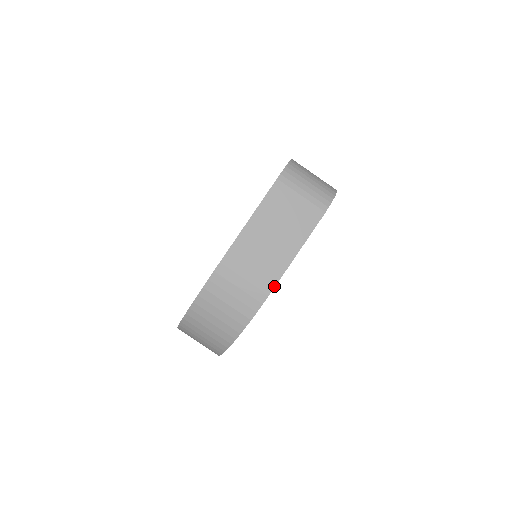
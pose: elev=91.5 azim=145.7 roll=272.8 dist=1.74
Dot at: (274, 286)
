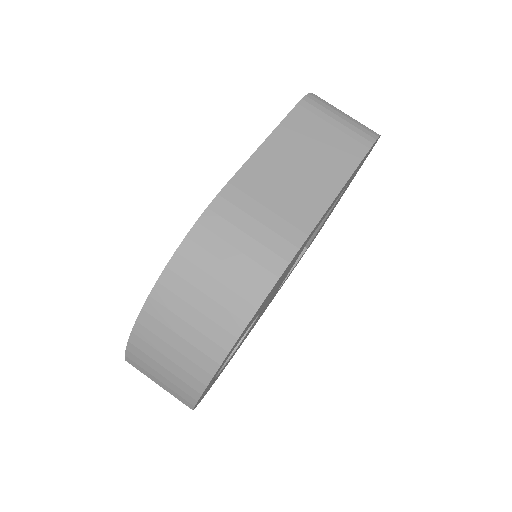
Dot at: (307, 235)
